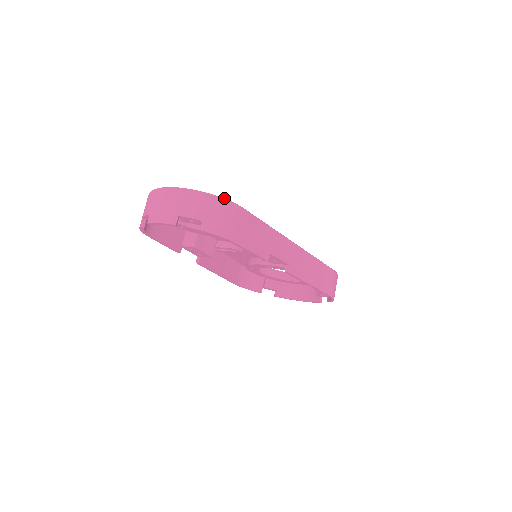
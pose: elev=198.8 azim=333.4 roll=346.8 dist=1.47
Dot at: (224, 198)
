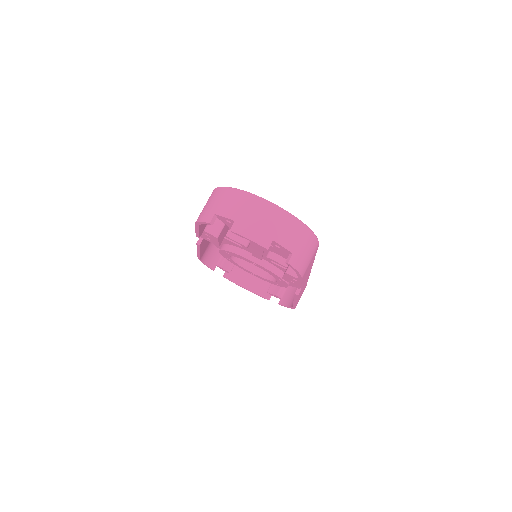
Dot at: occluded
